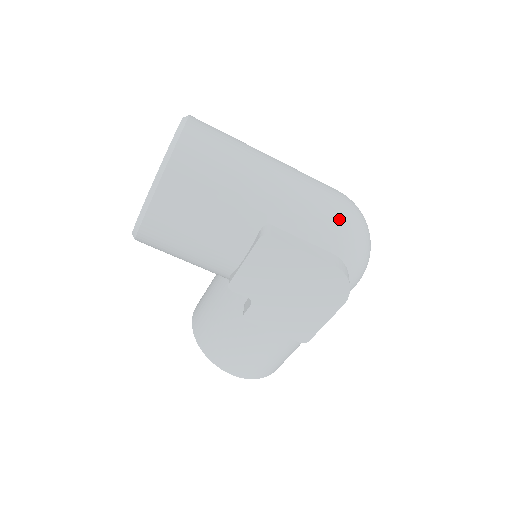
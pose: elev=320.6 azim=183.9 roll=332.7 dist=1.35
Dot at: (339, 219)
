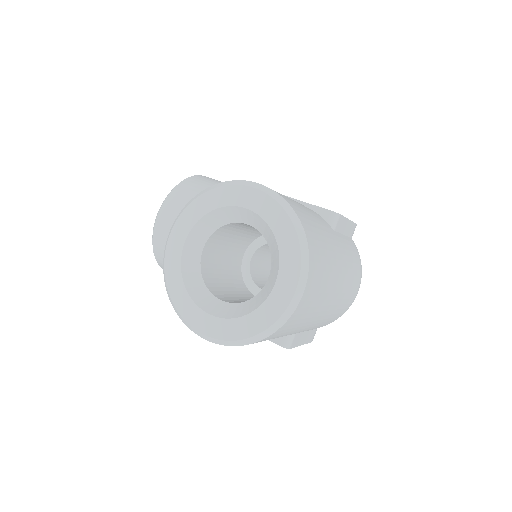
Dot at: (341, 315)
